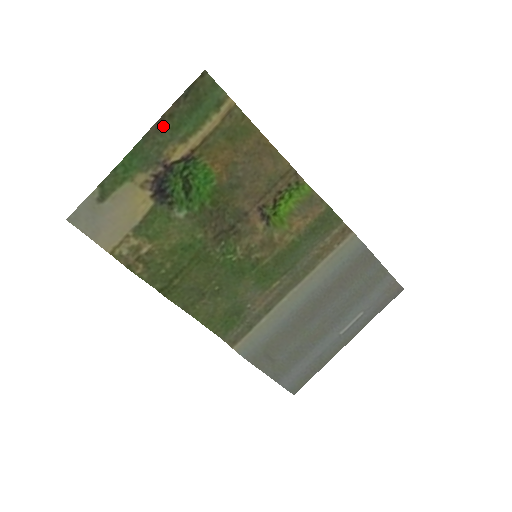
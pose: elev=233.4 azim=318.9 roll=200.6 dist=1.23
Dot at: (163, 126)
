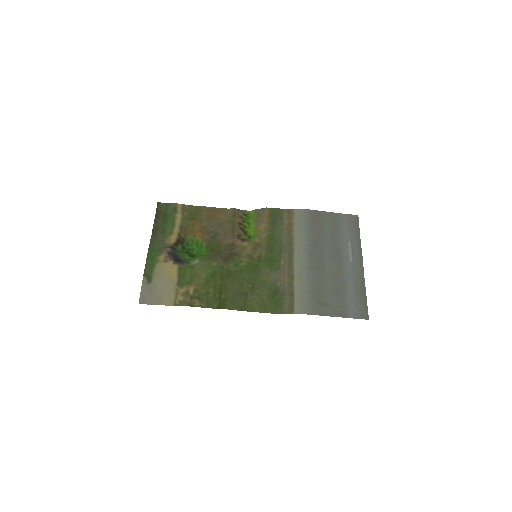
Dot at: (156, 234)
